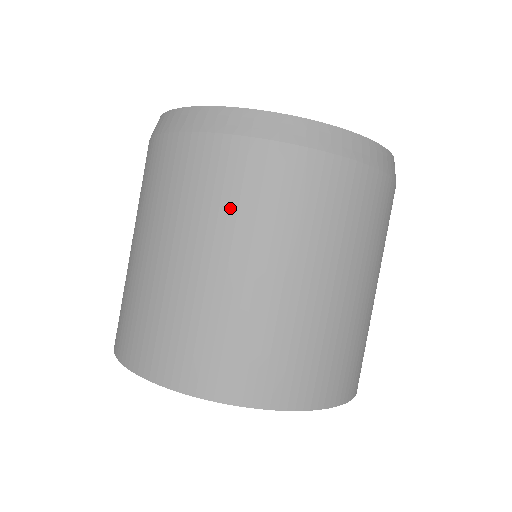
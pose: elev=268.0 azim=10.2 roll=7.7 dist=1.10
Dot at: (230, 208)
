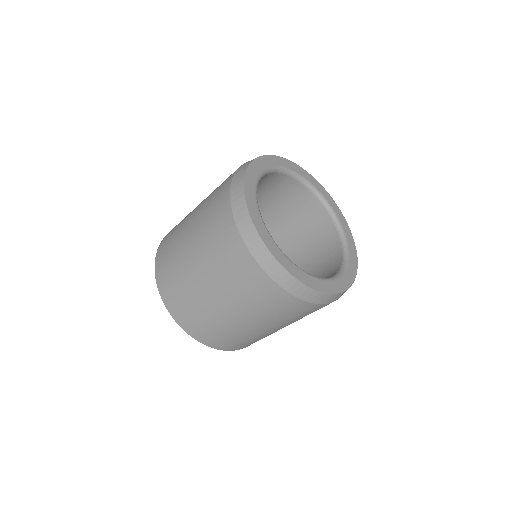
Dot at: occluded
